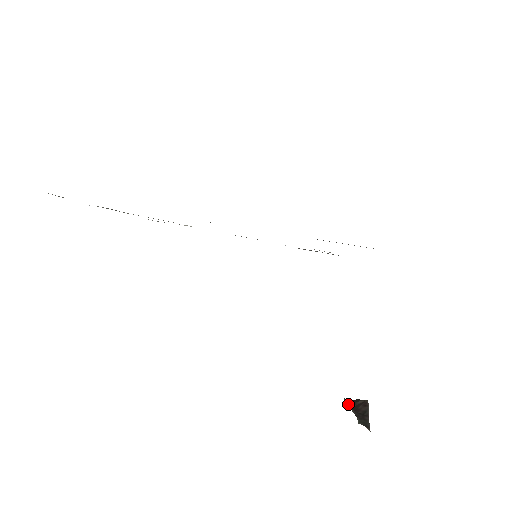
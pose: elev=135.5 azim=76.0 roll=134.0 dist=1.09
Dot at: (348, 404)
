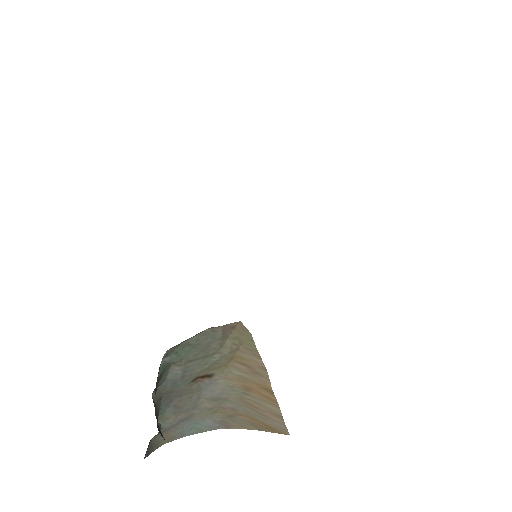
Dot at: (159, 427)
